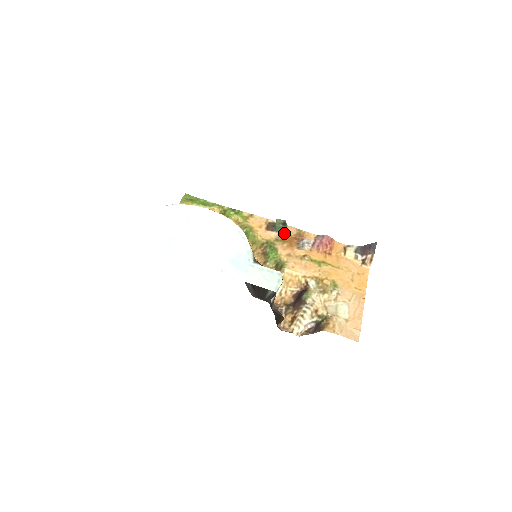
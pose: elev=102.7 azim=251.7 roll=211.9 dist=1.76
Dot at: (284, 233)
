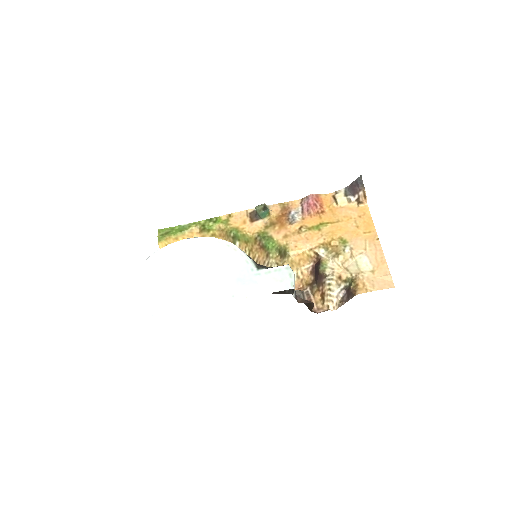
Dot at: (269, 216)
